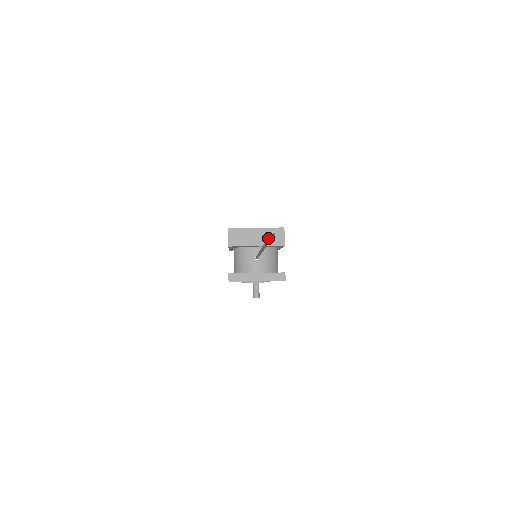
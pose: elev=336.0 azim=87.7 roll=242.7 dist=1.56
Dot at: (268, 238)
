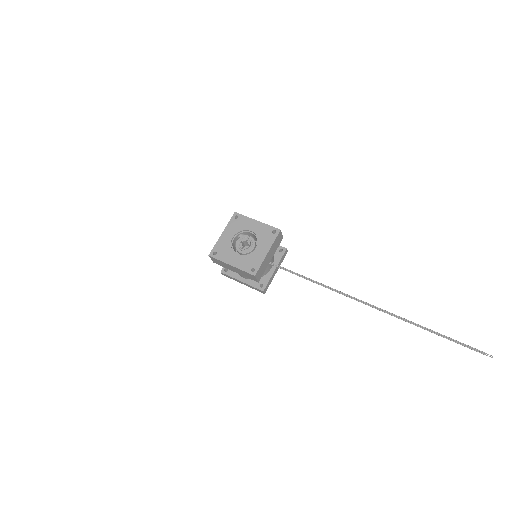
Dot at: occluded
